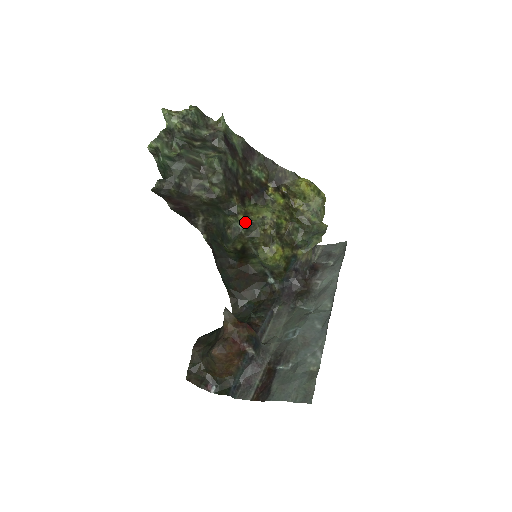
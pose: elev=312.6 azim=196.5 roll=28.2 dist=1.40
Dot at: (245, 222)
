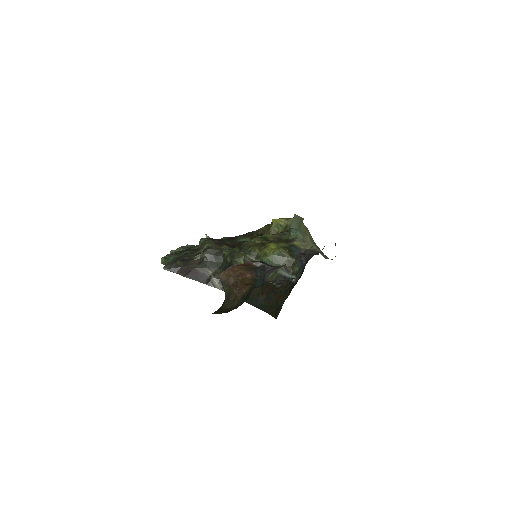
Dot at: (237, 248)
